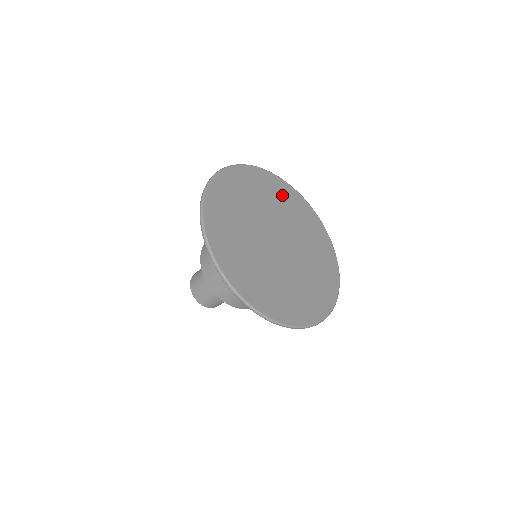
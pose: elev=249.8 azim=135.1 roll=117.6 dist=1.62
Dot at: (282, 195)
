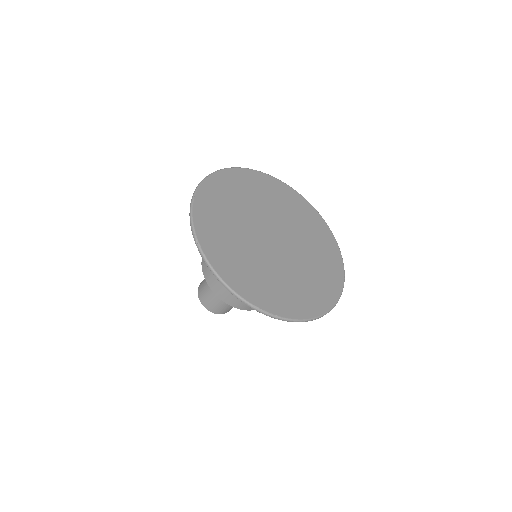
Dot at: (318, 235)
